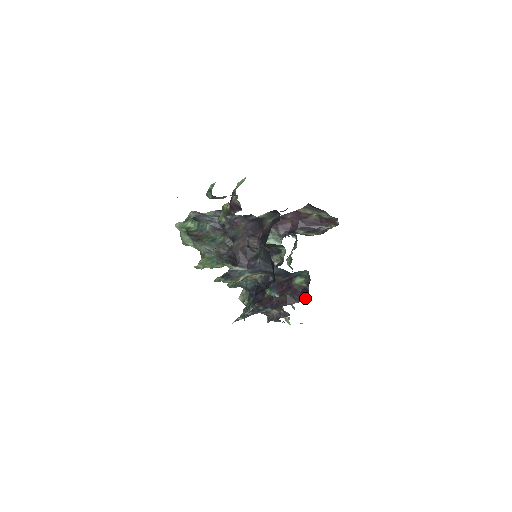
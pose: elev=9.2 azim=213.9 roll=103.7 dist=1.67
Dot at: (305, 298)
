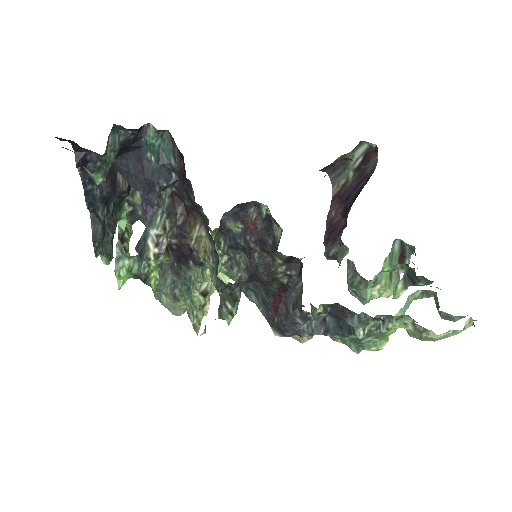
Dot at: (183, 159)
